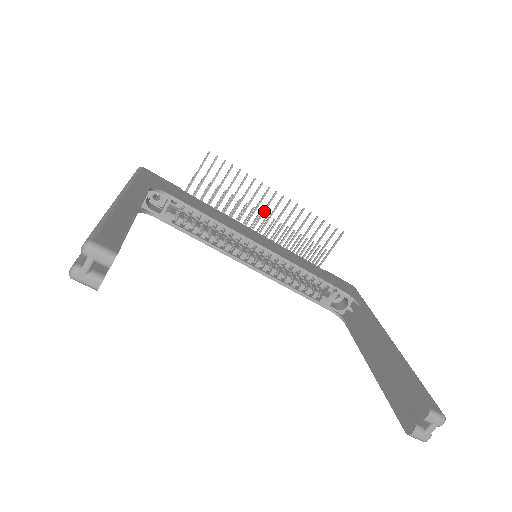
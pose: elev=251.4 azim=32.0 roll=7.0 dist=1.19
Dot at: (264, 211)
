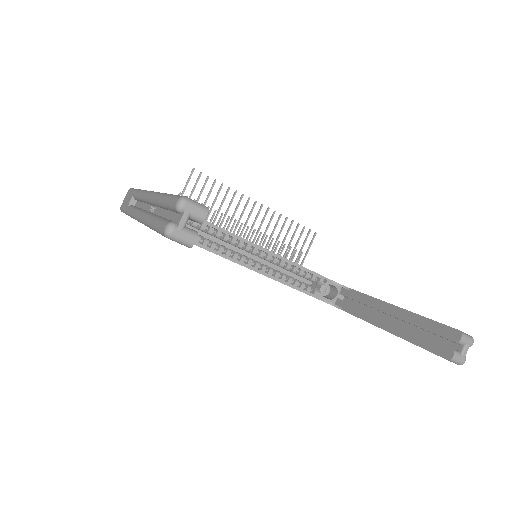
Dot at: (247, 221)
